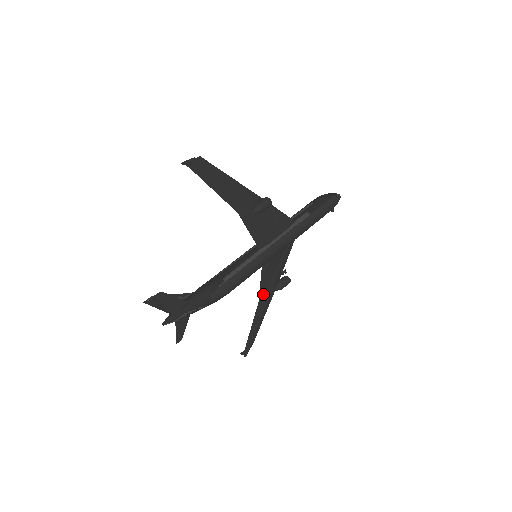
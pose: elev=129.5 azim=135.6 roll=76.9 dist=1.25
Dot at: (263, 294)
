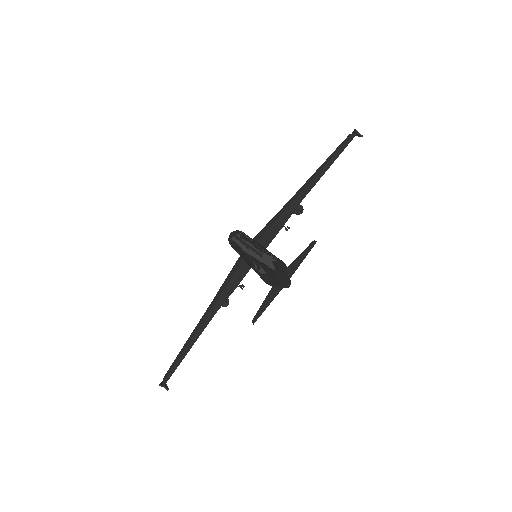
Dot at: (220, 305)
